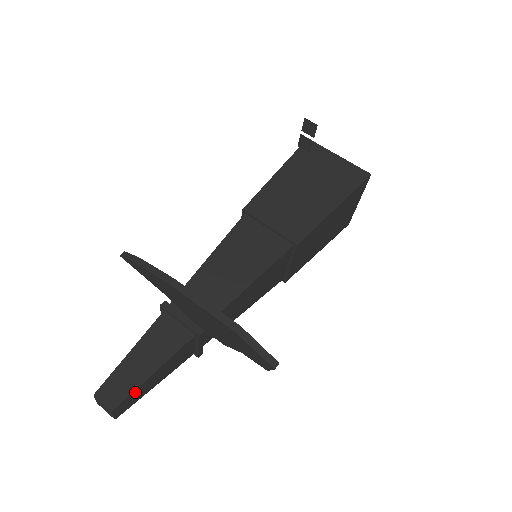
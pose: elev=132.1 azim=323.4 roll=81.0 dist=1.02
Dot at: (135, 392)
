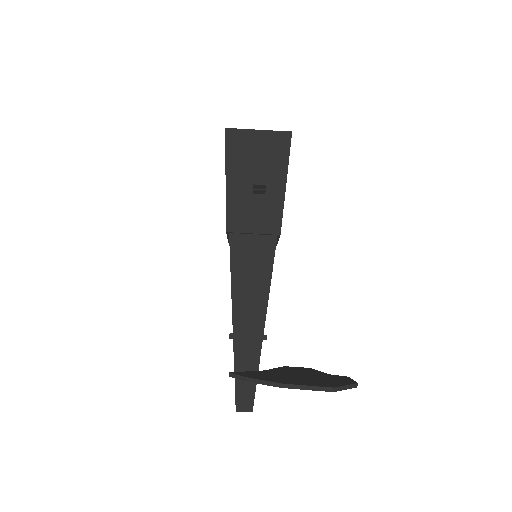
Dot at: occluded
